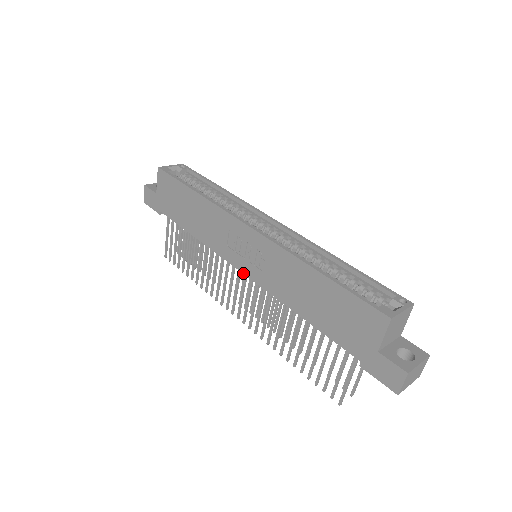
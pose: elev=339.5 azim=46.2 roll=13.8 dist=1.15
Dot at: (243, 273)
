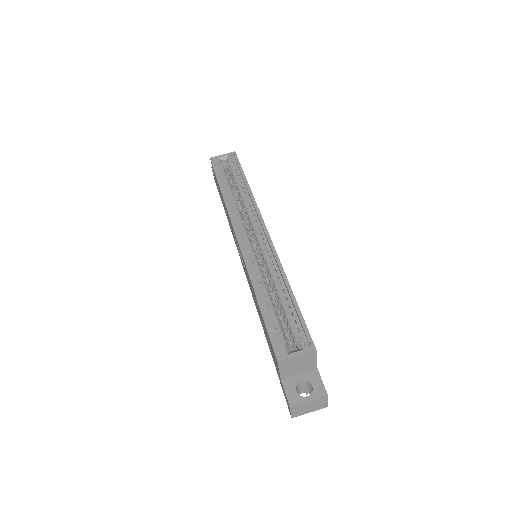
Dot at: occluded
